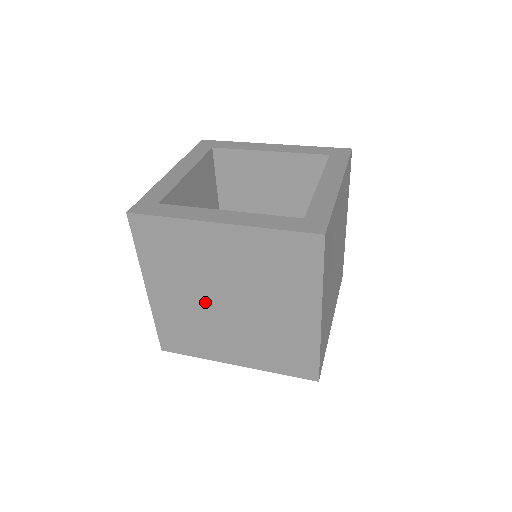
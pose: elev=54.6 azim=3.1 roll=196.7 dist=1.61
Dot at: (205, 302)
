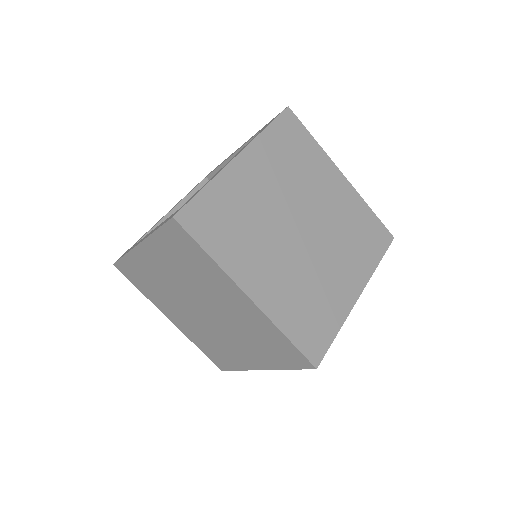
Dot at: (195, 316)
